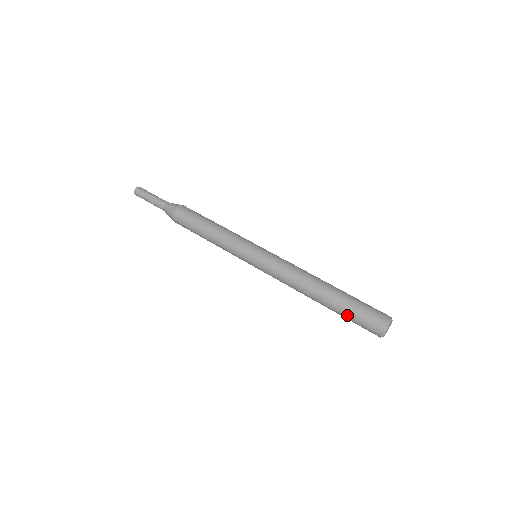
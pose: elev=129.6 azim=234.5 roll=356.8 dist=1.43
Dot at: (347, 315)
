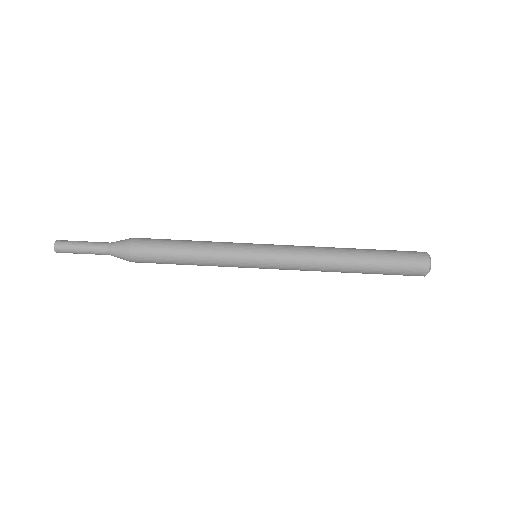
Dot at: occluded
